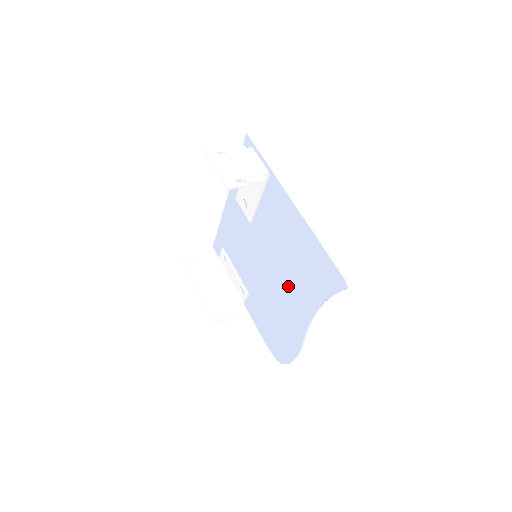
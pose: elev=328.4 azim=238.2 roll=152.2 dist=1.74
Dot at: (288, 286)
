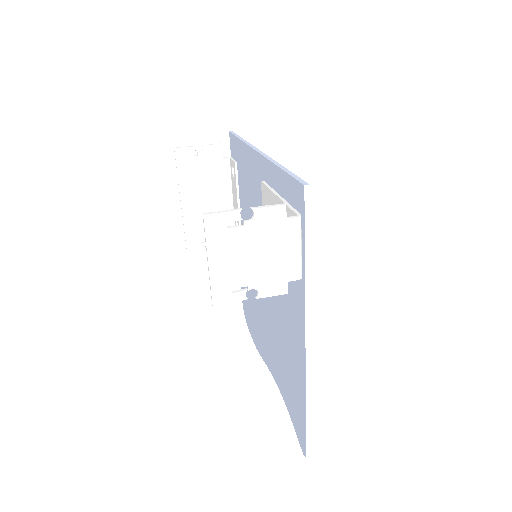
Dot at: (269, 330)
